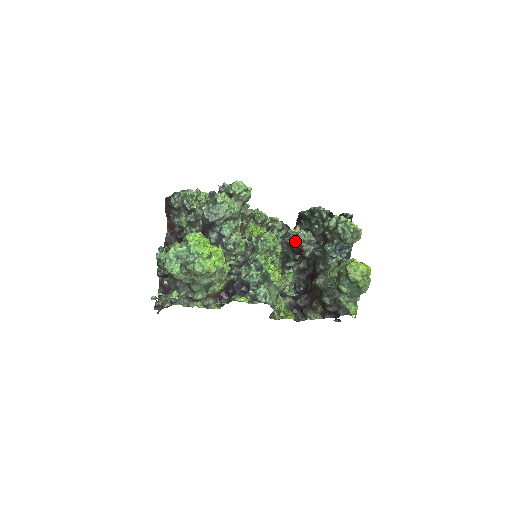
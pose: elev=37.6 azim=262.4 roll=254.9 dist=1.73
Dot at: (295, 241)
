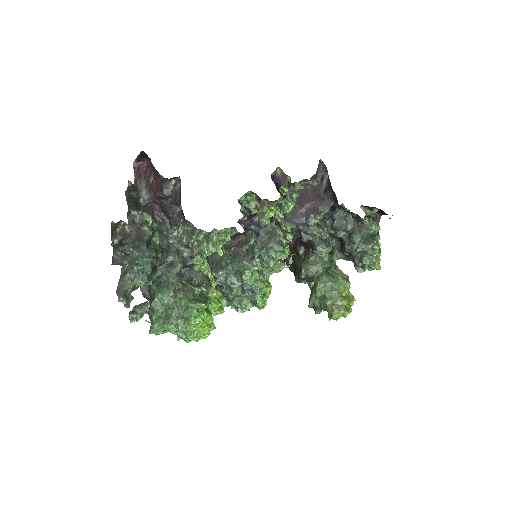
Dot at: (309, 242)
